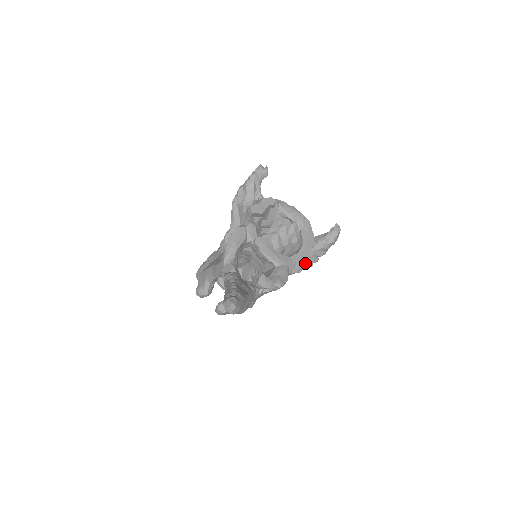
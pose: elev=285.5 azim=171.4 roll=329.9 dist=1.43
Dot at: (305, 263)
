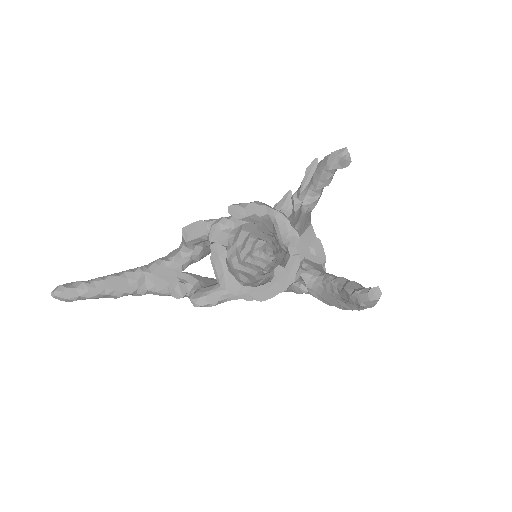
Dot at: (333, 300)
